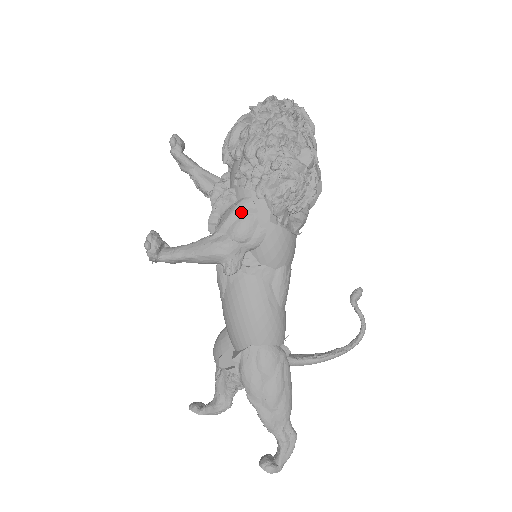
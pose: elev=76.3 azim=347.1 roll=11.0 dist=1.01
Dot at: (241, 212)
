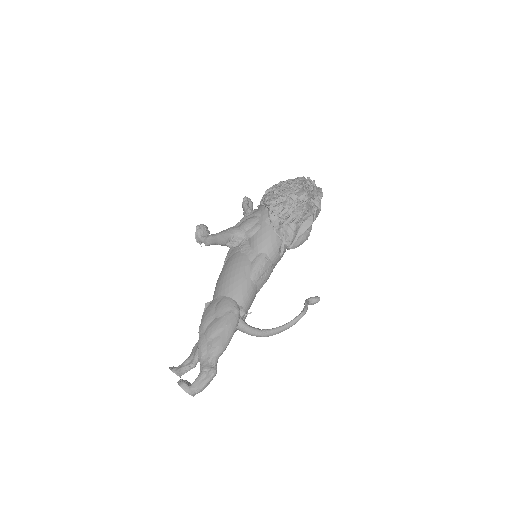
Dot at: (252, 215)
